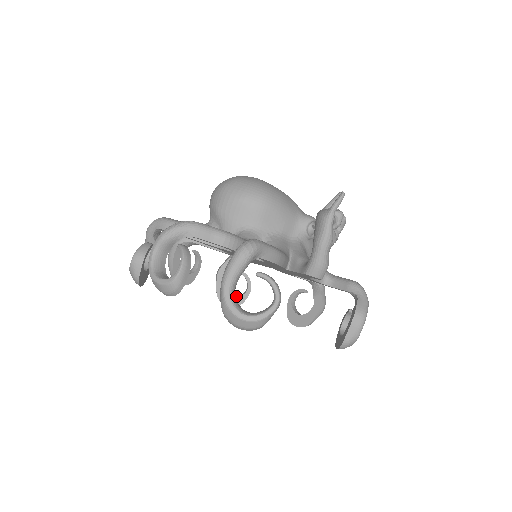
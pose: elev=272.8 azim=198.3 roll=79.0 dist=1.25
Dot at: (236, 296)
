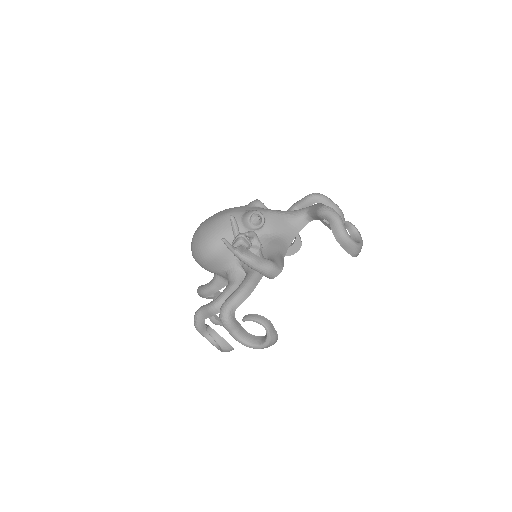
Dot at: (293, 244)
